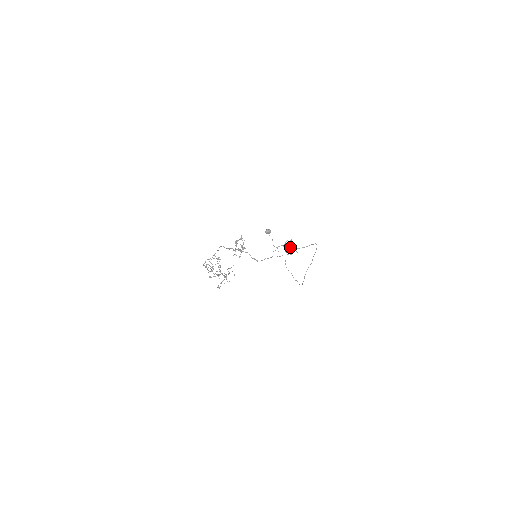
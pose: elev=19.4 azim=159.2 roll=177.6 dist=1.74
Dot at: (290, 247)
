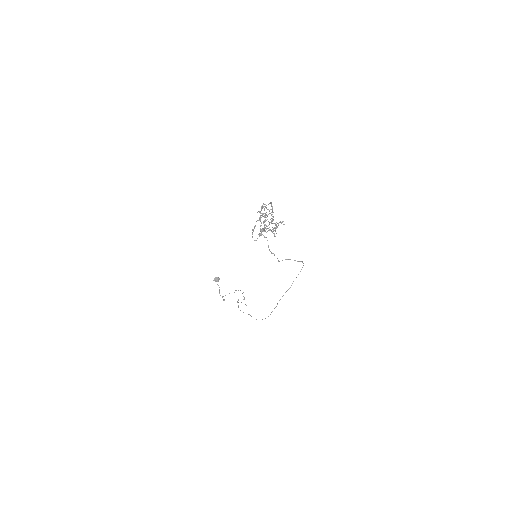
Dot at: occluded
